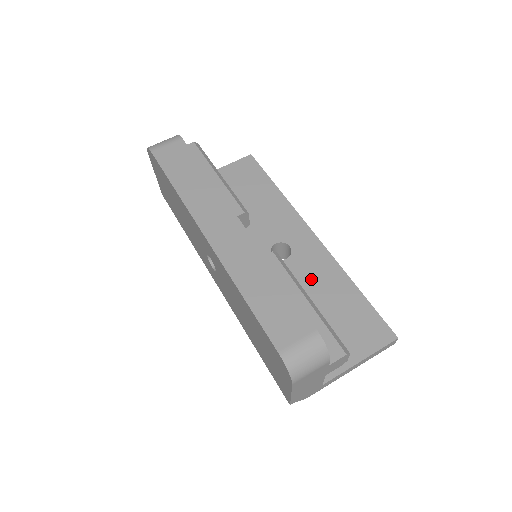
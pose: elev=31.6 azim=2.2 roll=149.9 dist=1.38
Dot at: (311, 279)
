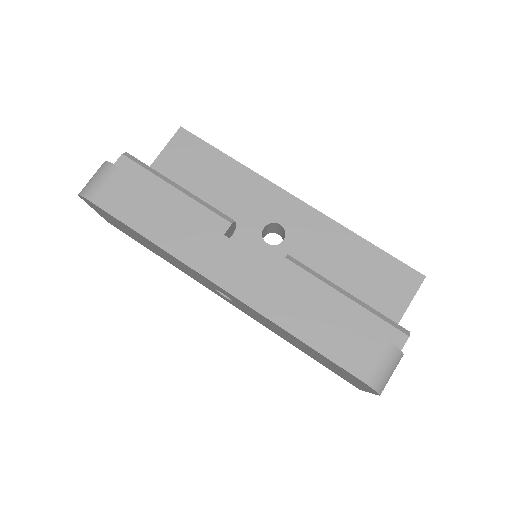
Dot at: (319, 252)
